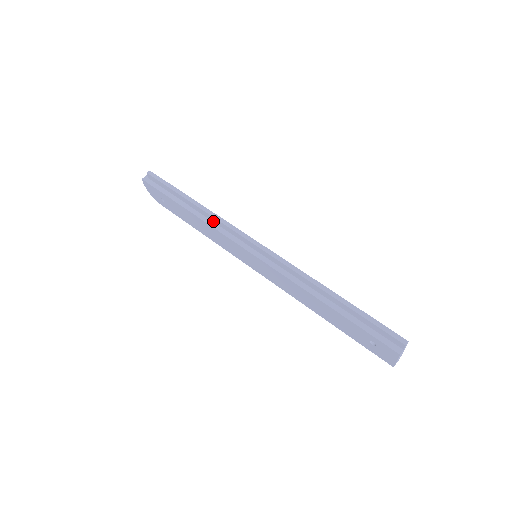
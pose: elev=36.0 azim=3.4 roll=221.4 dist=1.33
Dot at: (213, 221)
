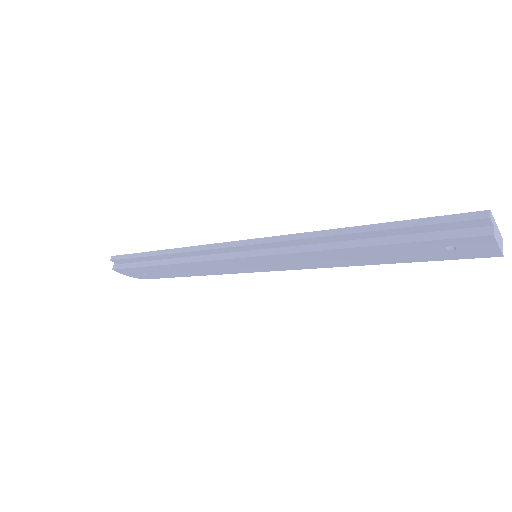
Dot at: (192, 256)
